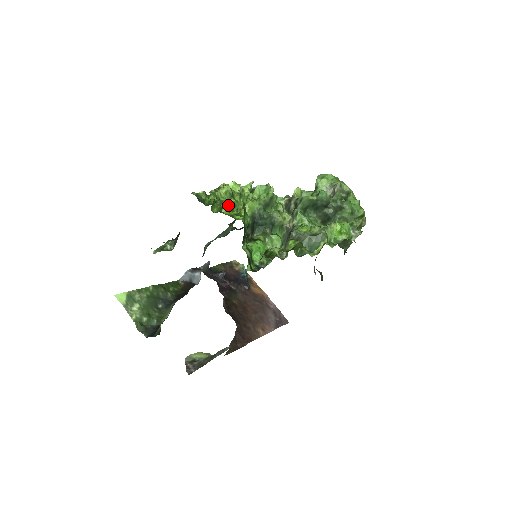
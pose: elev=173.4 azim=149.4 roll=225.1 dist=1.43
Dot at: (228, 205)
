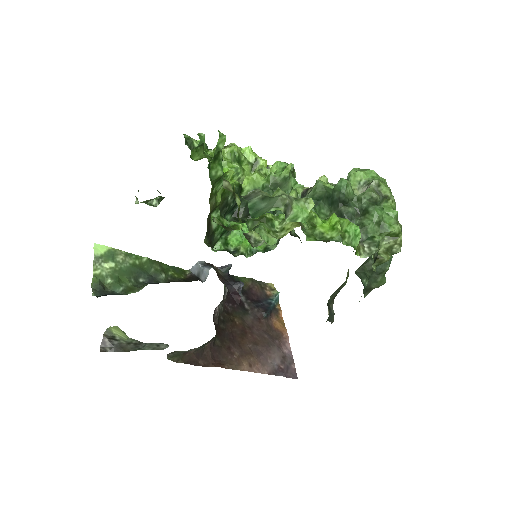
Dot at: (227, 168)
